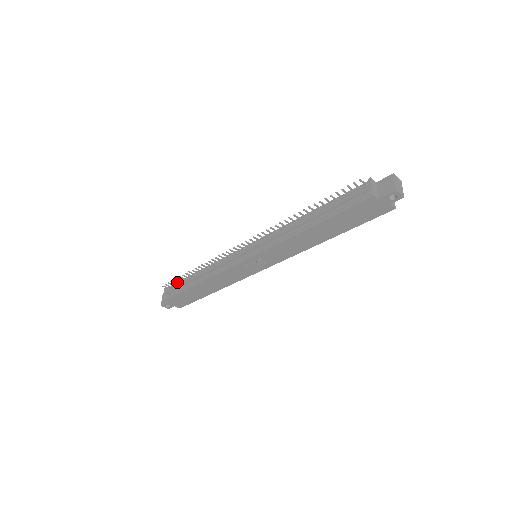
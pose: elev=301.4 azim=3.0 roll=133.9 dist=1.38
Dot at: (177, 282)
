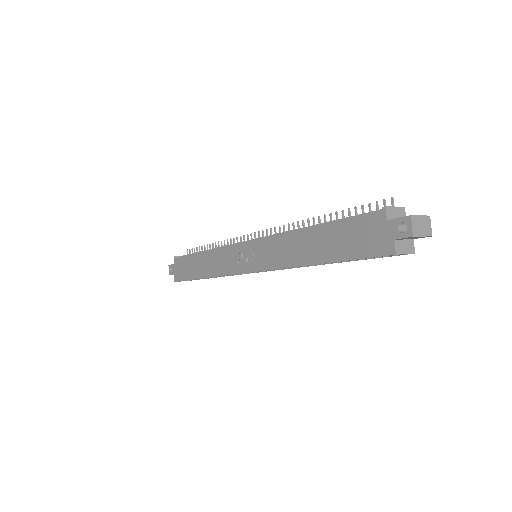
Dot at: occluded
